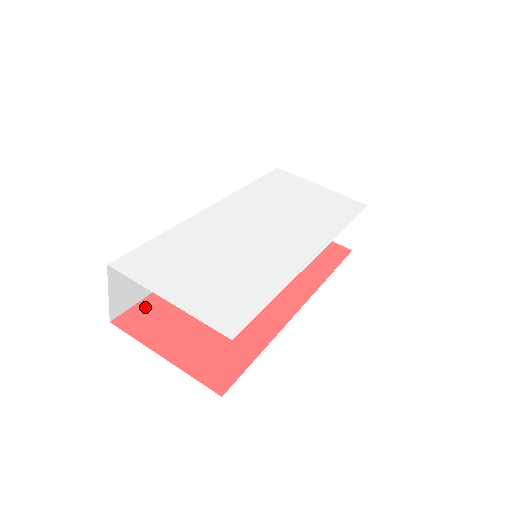
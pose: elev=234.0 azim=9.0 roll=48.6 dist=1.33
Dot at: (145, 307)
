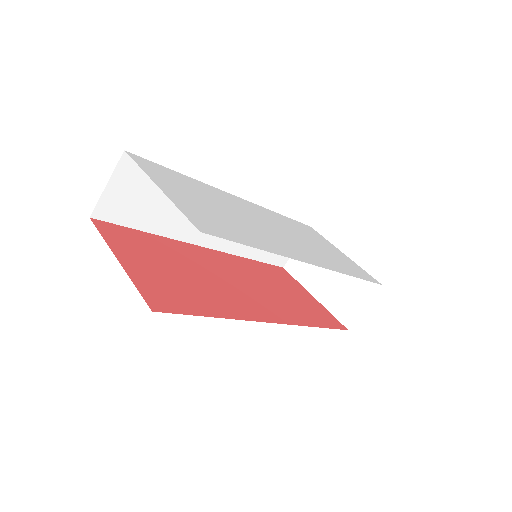
Dot at: (129, 232)
